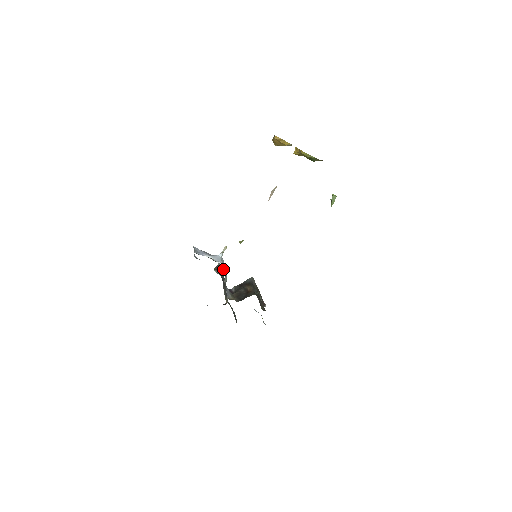
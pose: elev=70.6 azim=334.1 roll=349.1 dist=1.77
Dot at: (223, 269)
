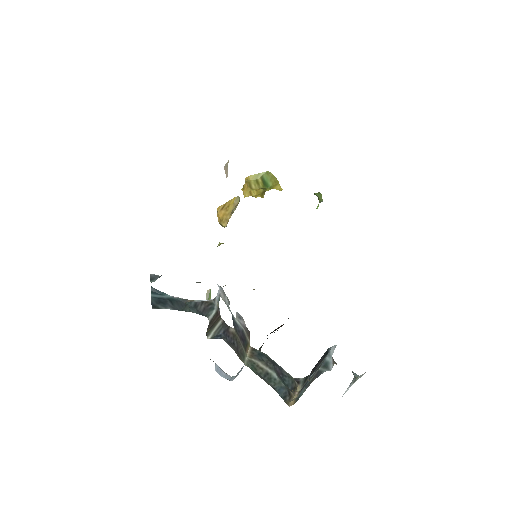
Dot at: (218, 314)
